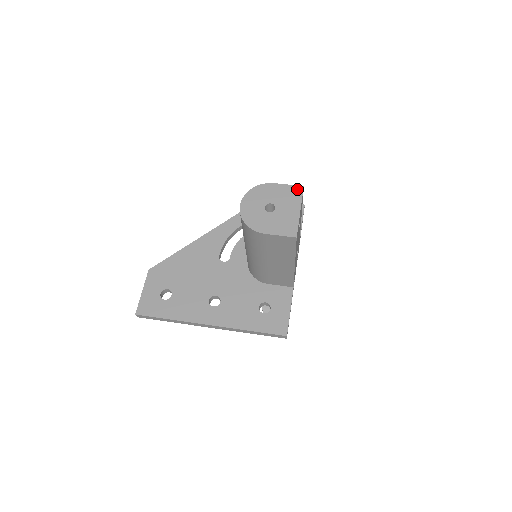
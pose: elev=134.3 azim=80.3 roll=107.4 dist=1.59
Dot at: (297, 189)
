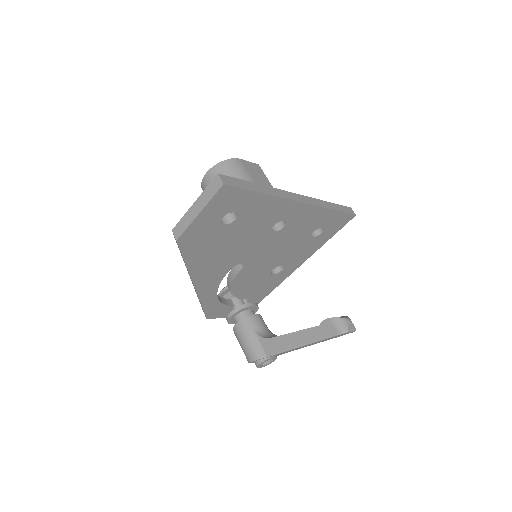
Dot at: occluded
